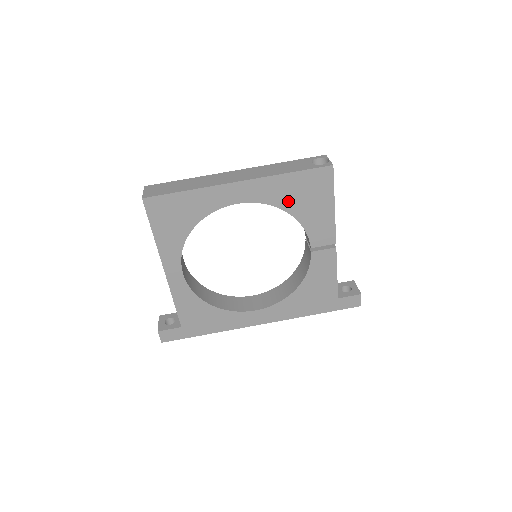
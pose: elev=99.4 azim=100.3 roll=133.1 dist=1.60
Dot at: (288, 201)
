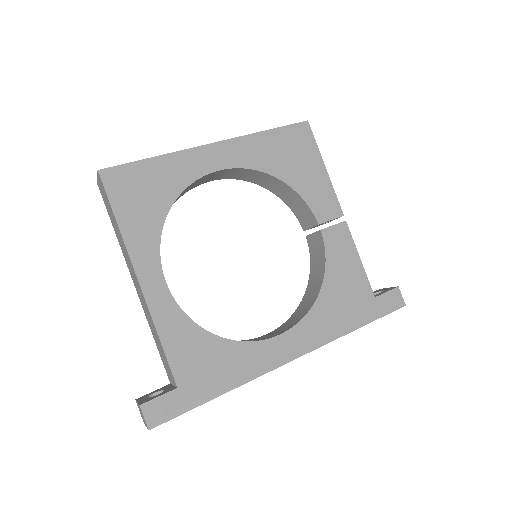
Dot at: (275, 164)
